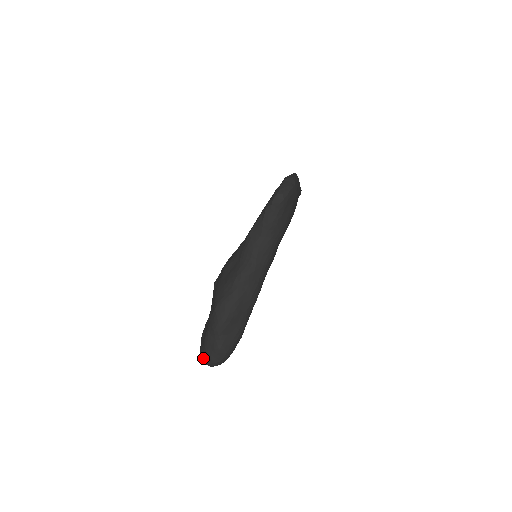
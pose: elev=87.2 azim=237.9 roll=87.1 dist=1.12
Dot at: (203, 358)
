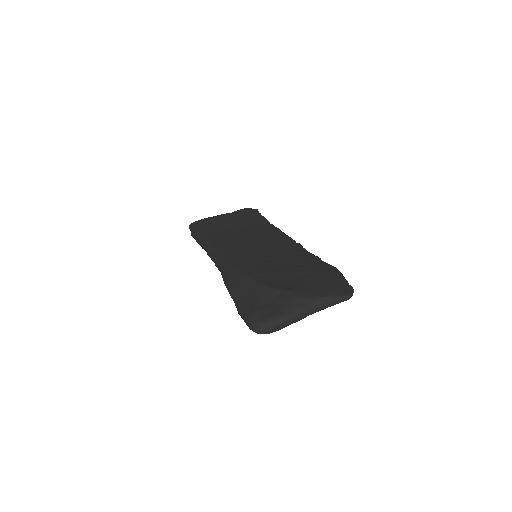
Dot at: (254, 326)
